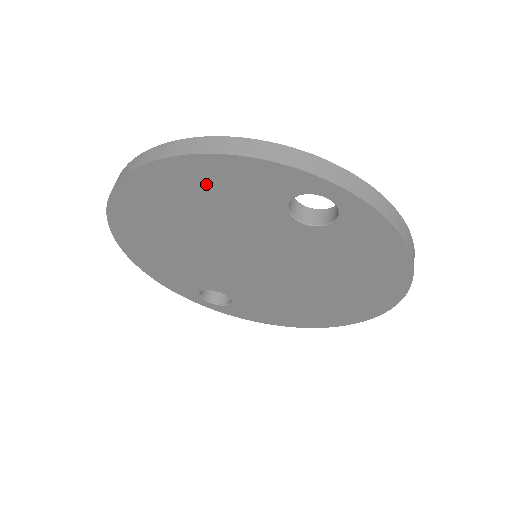
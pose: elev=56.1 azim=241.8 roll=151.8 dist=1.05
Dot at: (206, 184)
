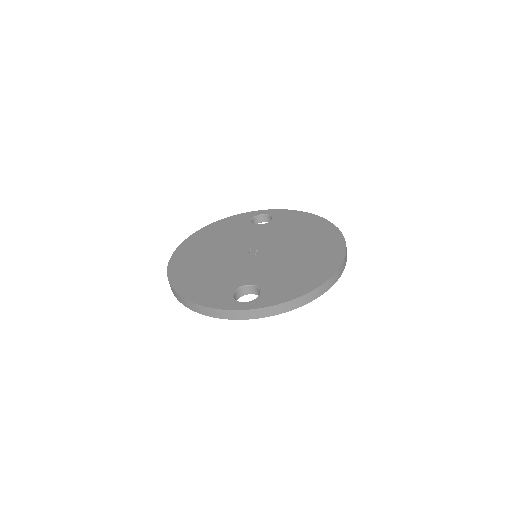
Dot at: occluded
